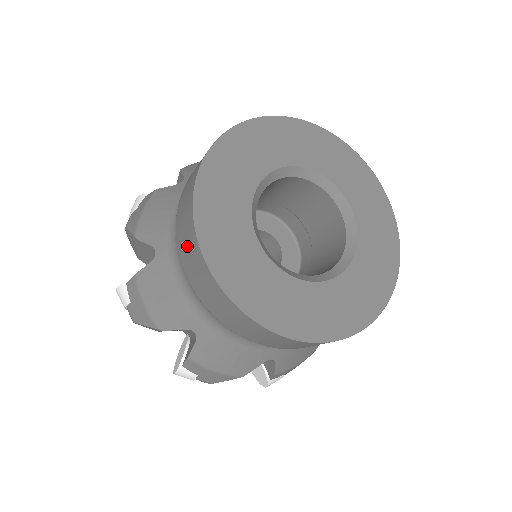
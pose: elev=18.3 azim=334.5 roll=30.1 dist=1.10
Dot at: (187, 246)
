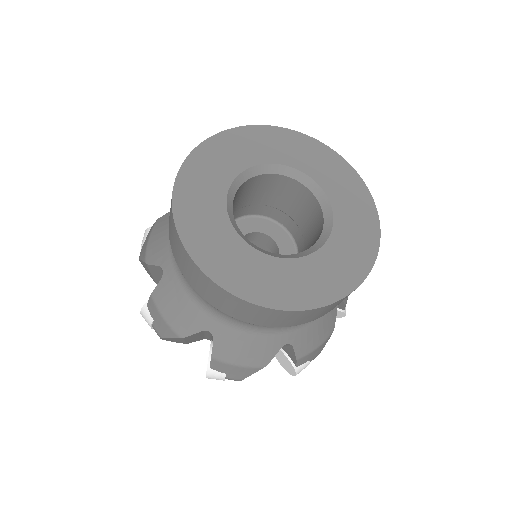
Dot at: (242, 311)
